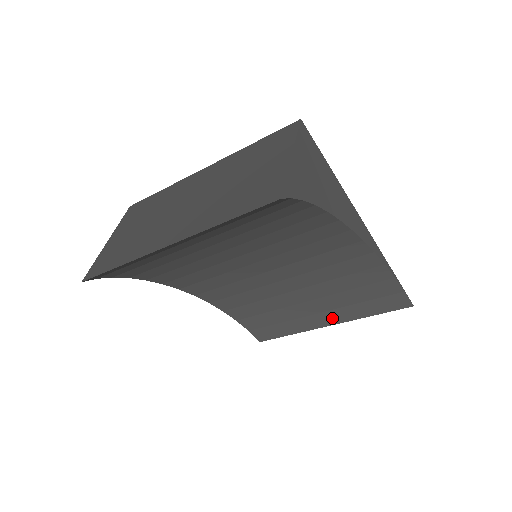
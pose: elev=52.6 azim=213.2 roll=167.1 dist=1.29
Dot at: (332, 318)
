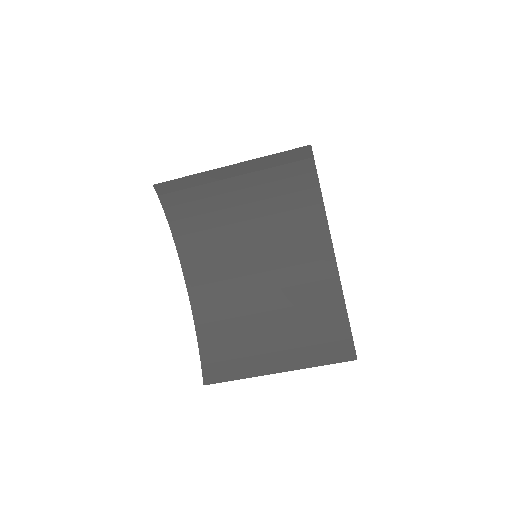
Dot at: (284, 362)
